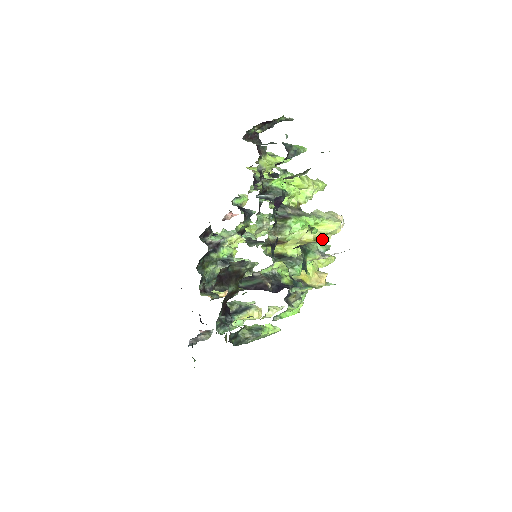
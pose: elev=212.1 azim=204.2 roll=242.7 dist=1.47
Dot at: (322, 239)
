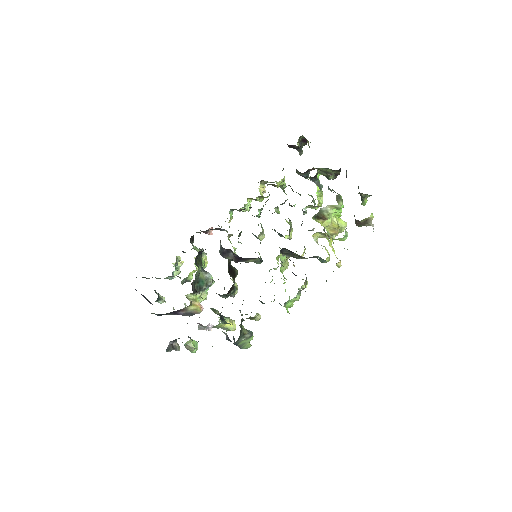
Dot at: (333, 235)
